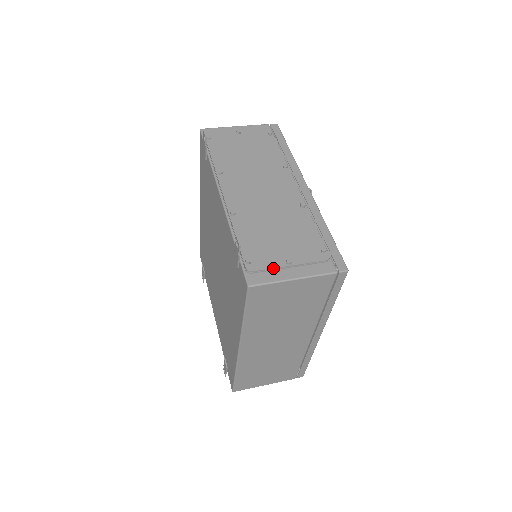
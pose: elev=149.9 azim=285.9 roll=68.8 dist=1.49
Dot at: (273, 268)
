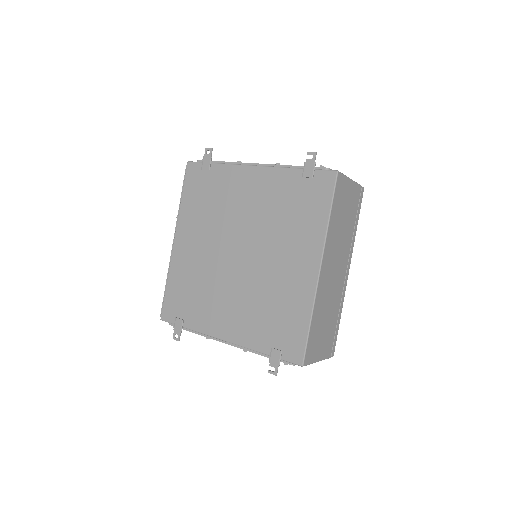
Dot at: occluded
